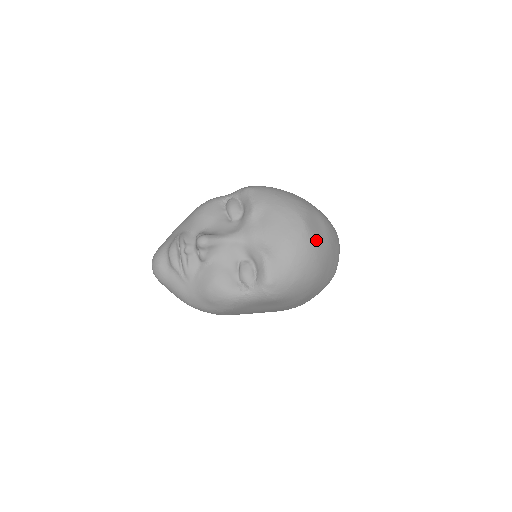
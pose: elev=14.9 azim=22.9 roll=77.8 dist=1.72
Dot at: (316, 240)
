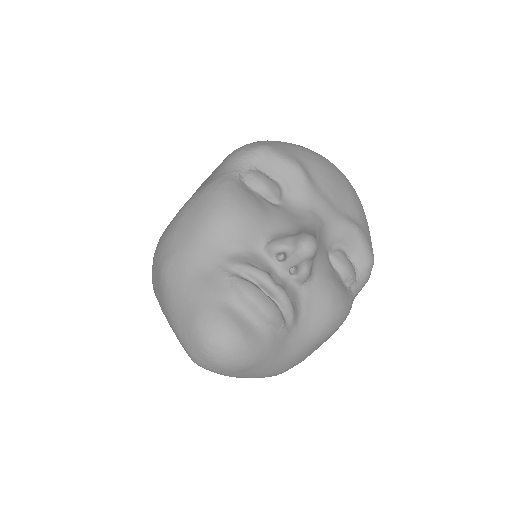
Dot at: occluded
